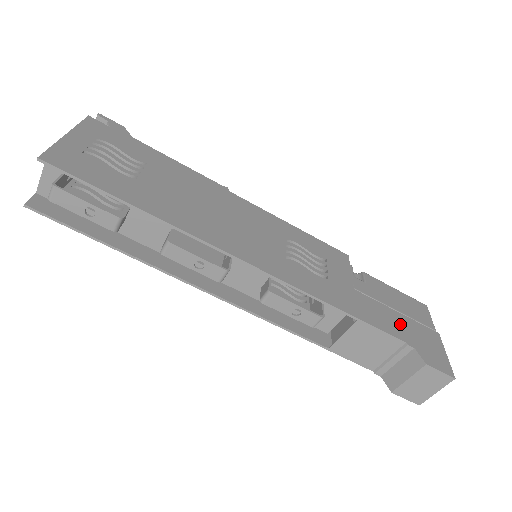
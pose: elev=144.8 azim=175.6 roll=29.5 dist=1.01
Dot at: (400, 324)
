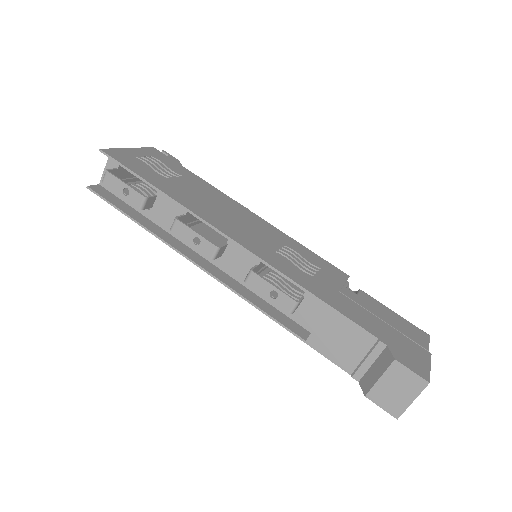
Dot at: (380, 328)
